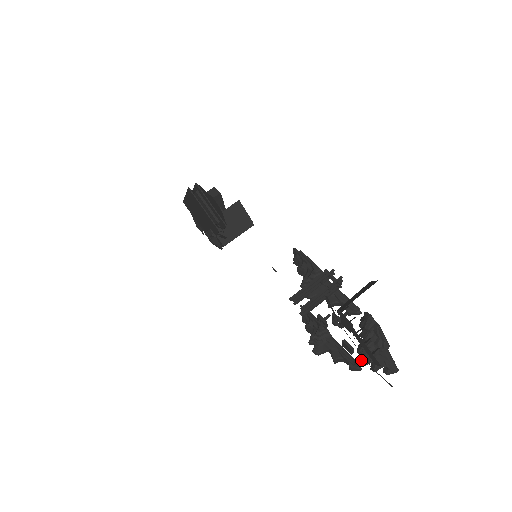
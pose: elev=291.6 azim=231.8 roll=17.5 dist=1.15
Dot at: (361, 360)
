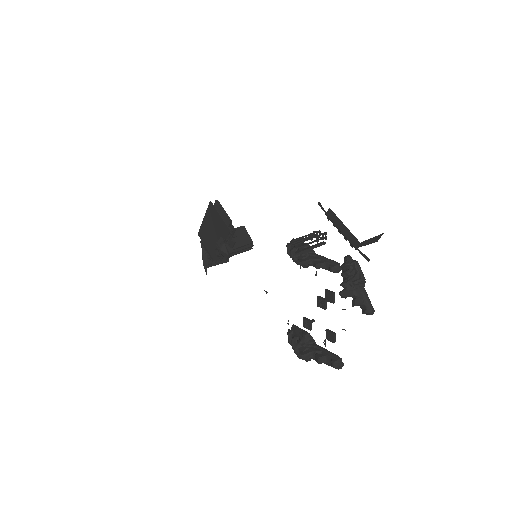
Dot at: (344, 290)
